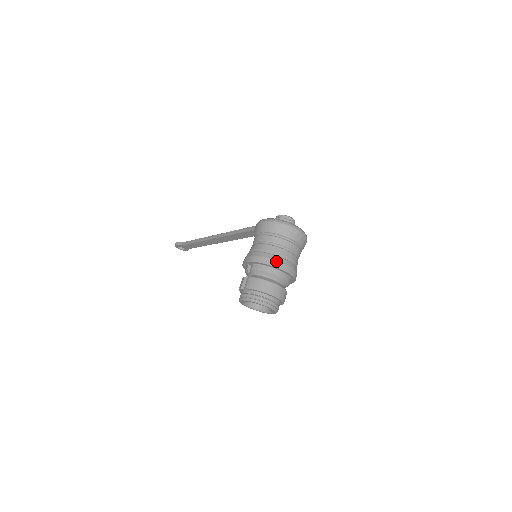
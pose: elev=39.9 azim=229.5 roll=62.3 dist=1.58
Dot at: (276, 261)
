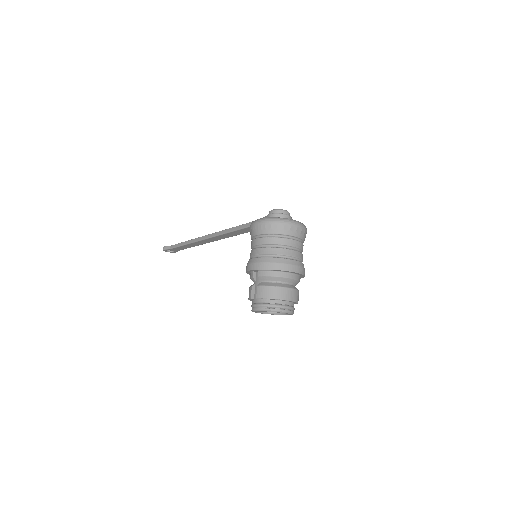
Dot at: (282, 264)
